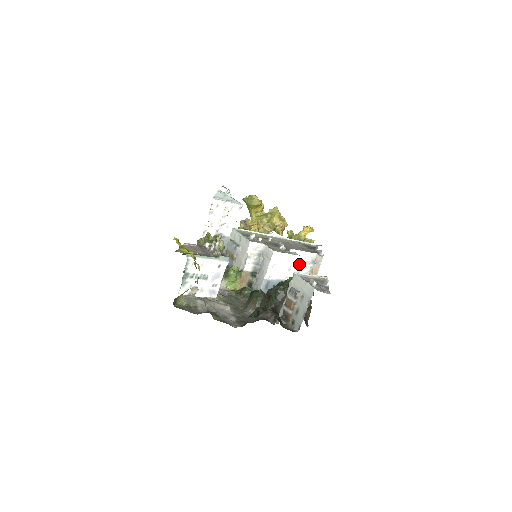
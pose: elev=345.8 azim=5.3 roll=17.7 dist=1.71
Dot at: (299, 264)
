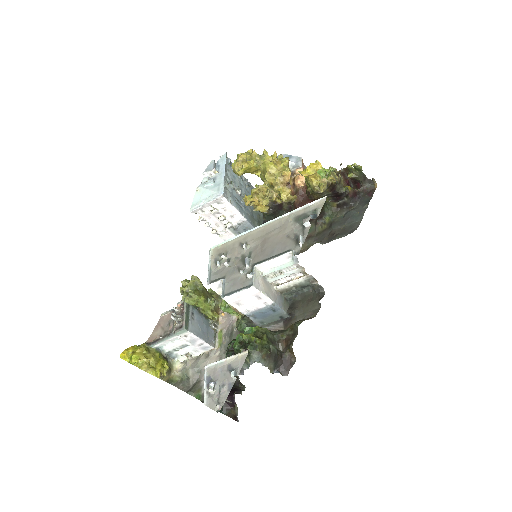
Dot at: (280, 271)
